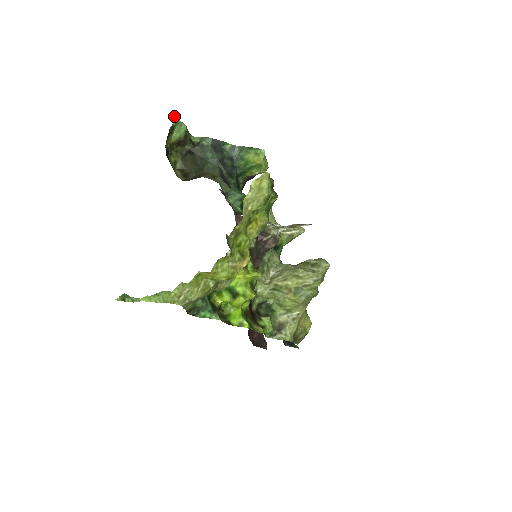
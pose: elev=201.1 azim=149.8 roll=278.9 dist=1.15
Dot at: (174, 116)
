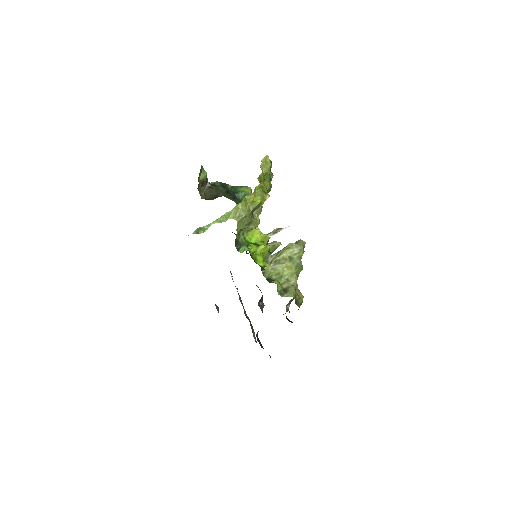
Dot at: (201, 165)
